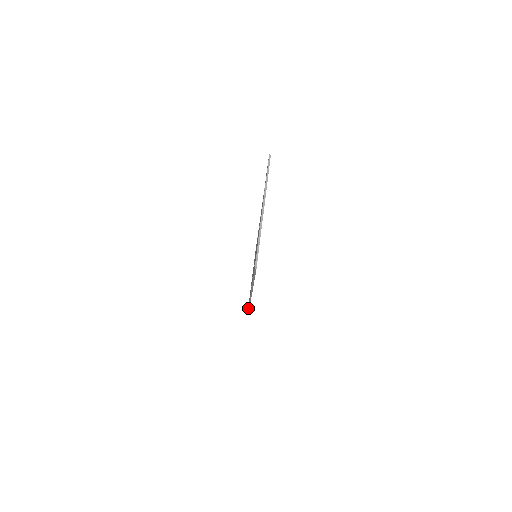
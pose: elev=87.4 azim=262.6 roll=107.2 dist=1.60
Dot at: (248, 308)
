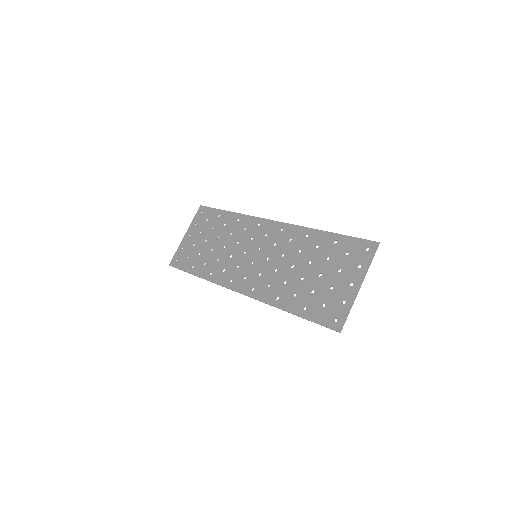
Dot at: (199, 277)
